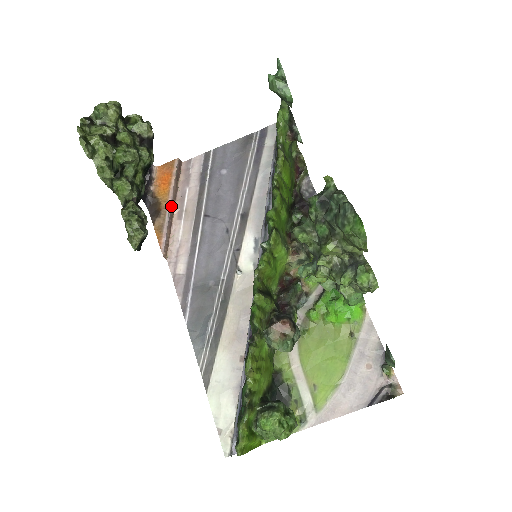
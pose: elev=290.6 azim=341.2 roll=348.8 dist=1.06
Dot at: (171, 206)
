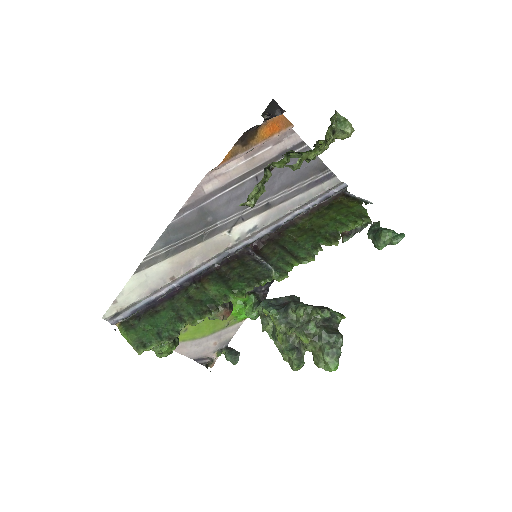
Dot at: occluded
